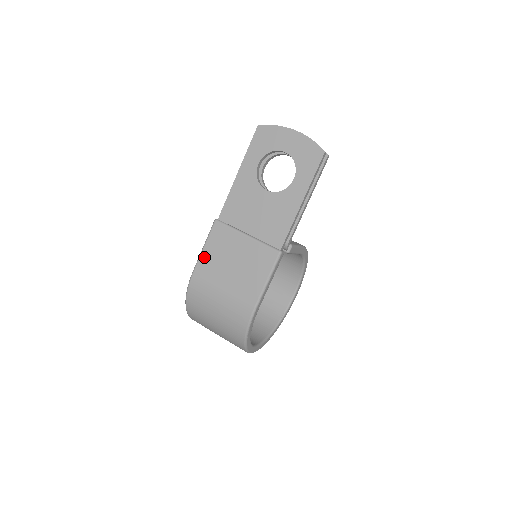
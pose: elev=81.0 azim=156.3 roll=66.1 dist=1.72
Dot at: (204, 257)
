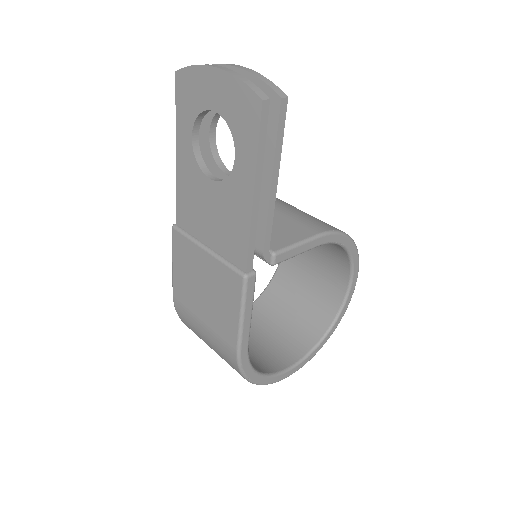
Dot at: (176, 276)
